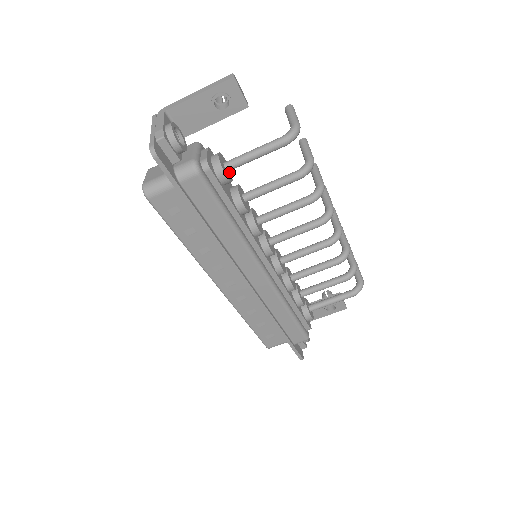
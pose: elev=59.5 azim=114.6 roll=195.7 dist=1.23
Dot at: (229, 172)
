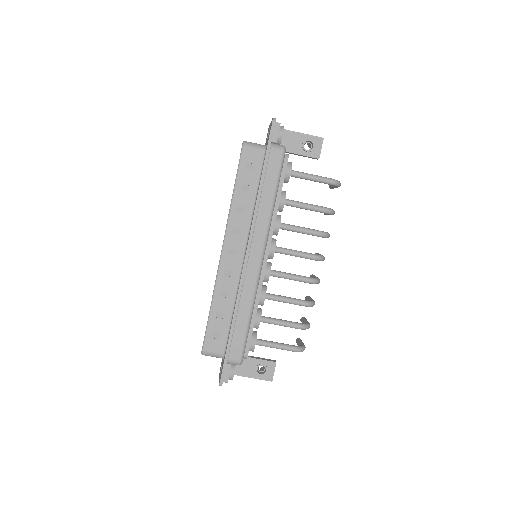
Dot at: occluded
